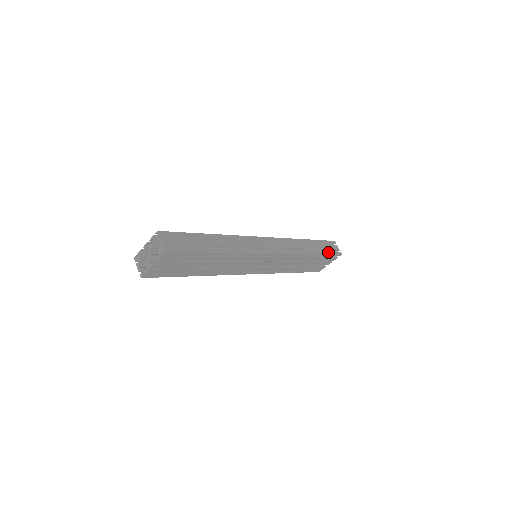
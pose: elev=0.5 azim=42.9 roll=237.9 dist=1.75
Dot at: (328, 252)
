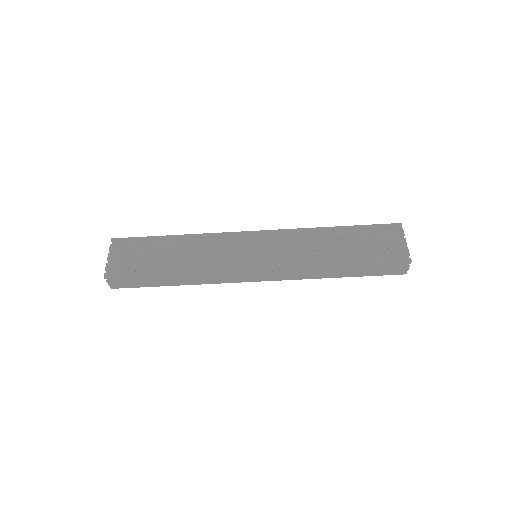
Dot at: (369, 227)
